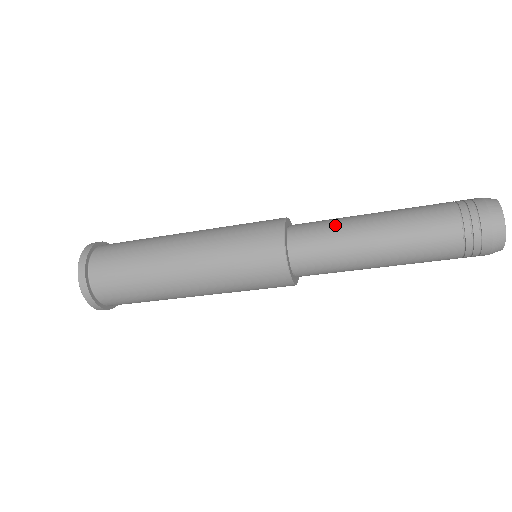
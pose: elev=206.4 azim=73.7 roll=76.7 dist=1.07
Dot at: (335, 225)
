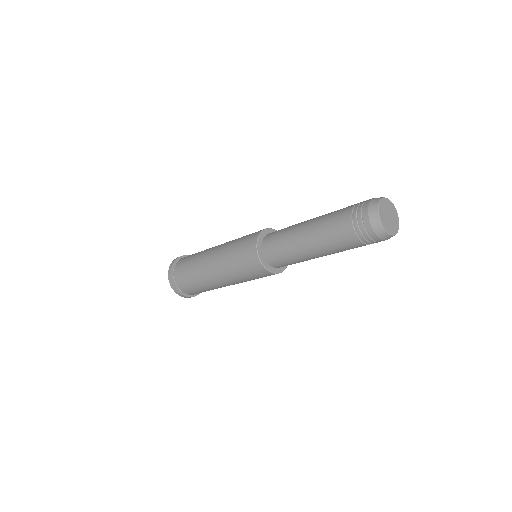
Dot at: (288, 253)
